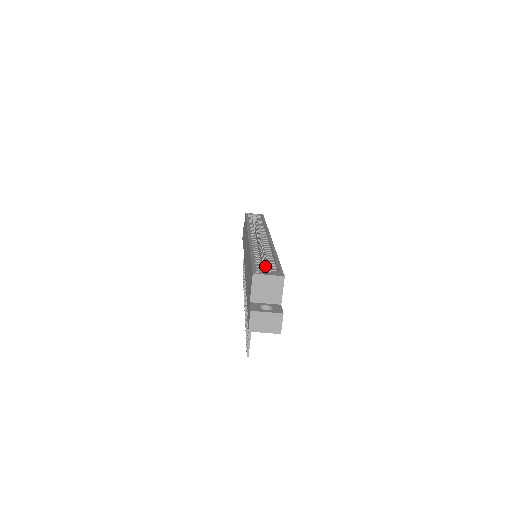
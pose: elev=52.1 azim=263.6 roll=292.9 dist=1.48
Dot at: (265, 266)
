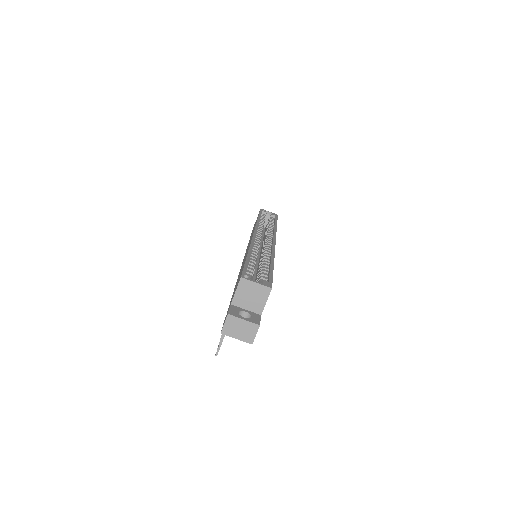
Dot at: (259, 270)
